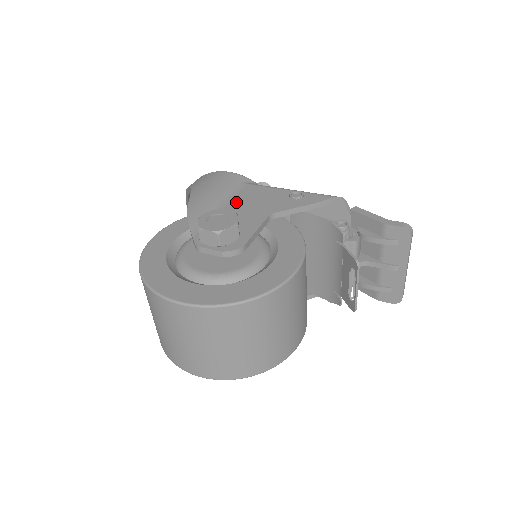
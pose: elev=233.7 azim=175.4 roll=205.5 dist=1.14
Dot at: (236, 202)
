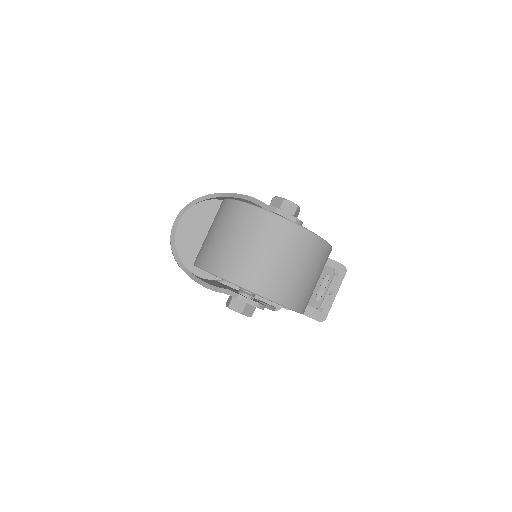
Dot at: occluded
